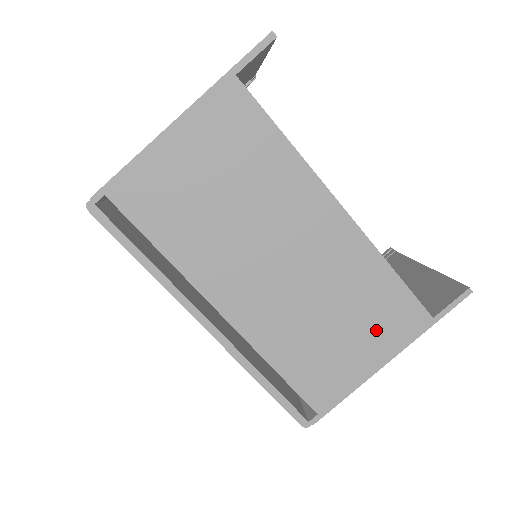
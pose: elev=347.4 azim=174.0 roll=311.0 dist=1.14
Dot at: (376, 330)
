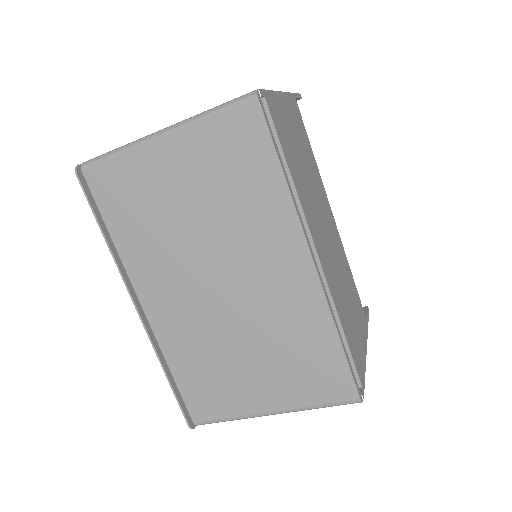
Dot at: (358, 317)
